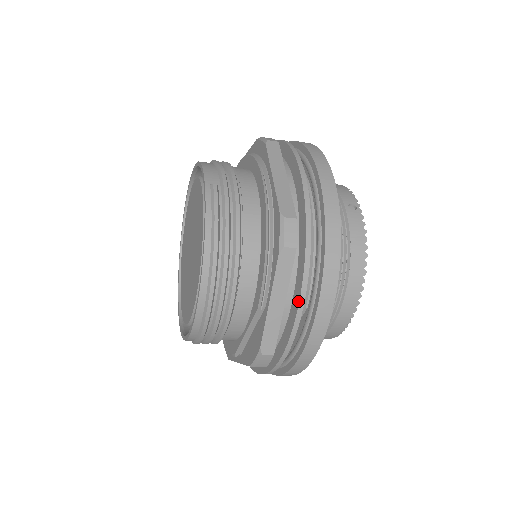
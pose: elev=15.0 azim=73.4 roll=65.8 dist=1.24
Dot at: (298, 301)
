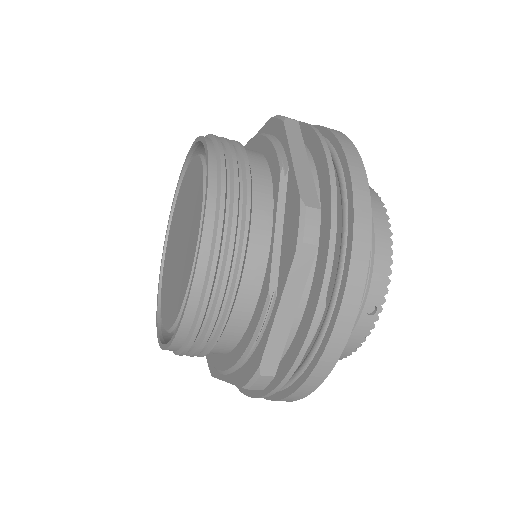
Dot at: (321, 147)
